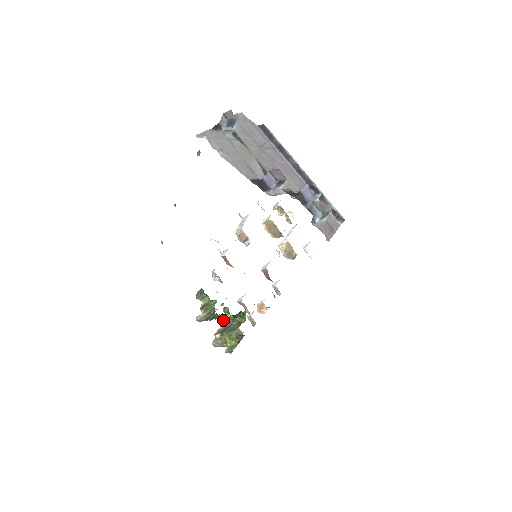
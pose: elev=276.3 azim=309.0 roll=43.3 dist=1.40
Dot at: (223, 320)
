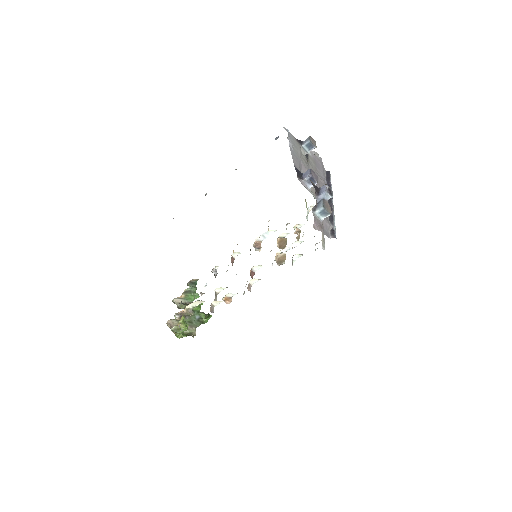
Dot at: (192, 304)
